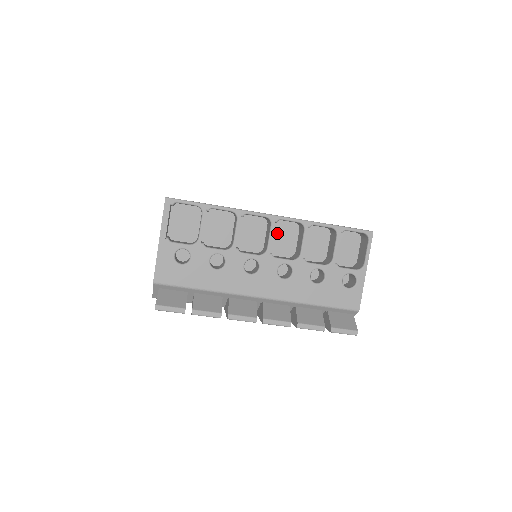
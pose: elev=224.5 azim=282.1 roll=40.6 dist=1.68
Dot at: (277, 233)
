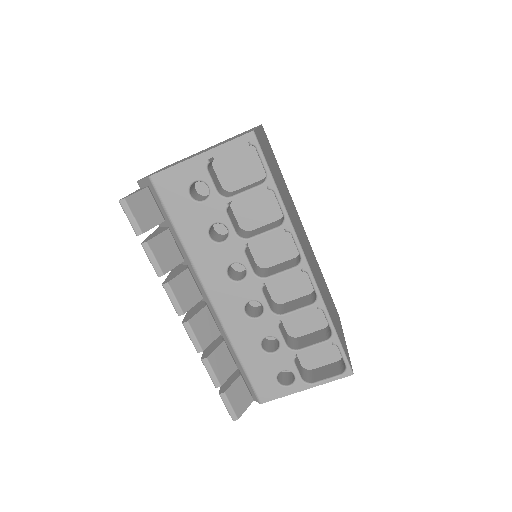
Dot at: (291, 273)
